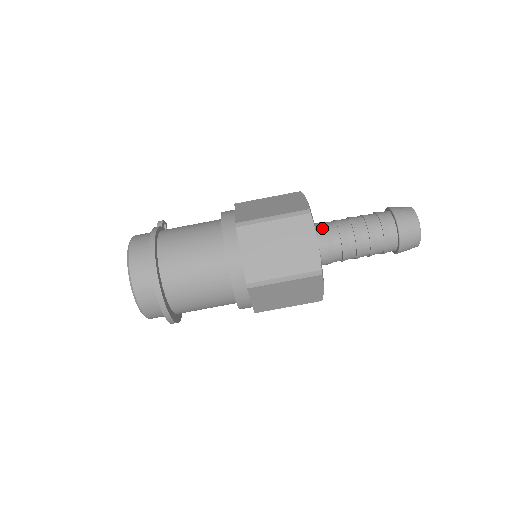
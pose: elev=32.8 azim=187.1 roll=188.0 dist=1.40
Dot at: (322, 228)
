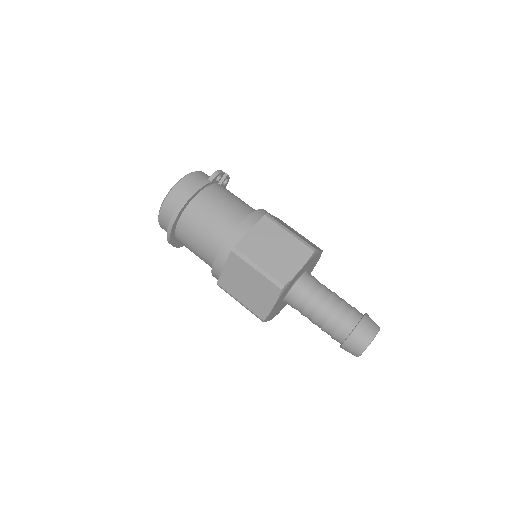
Dot at: (301, 290)
